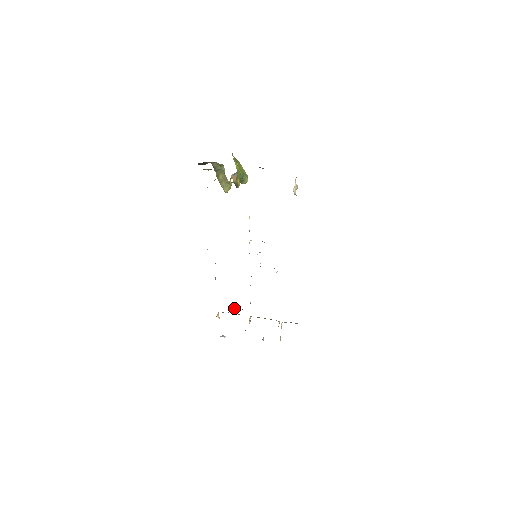
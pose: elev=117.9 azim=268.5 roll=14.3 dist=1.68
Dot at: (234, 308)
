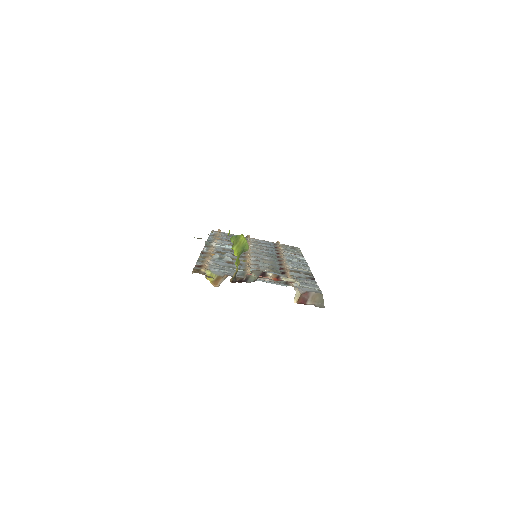
Dot at: occluded
